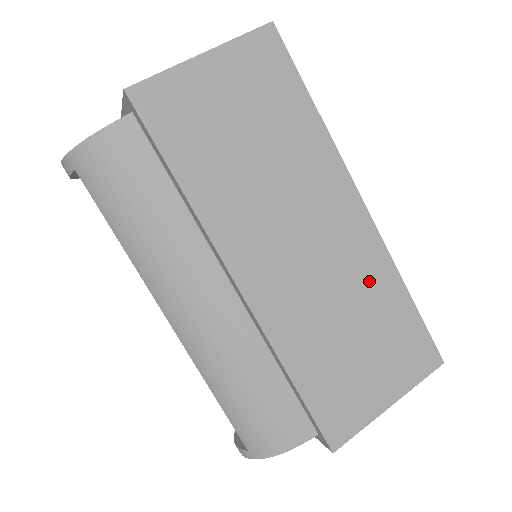
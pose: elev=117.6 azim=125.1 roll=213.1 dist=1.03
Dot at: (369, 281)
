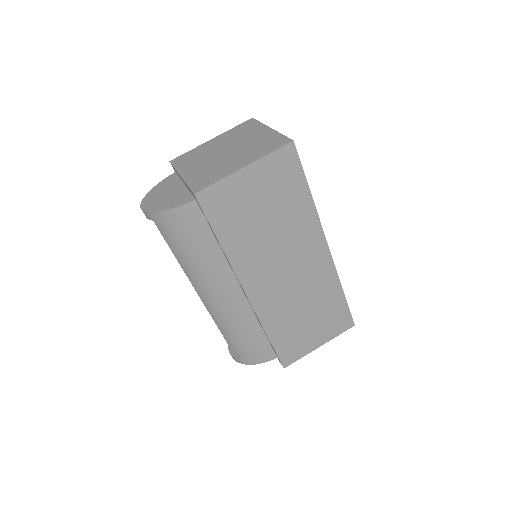
Dot at: (322, 288)
